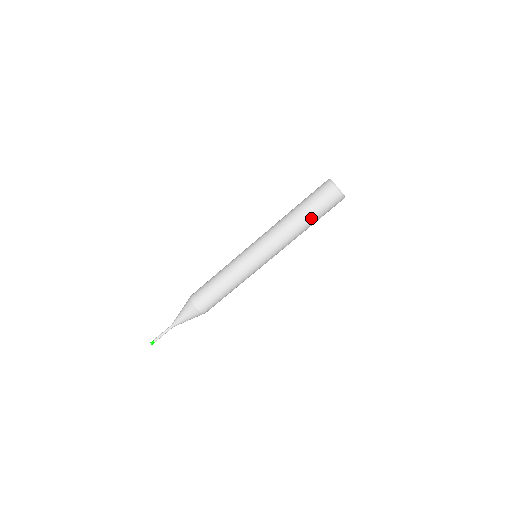
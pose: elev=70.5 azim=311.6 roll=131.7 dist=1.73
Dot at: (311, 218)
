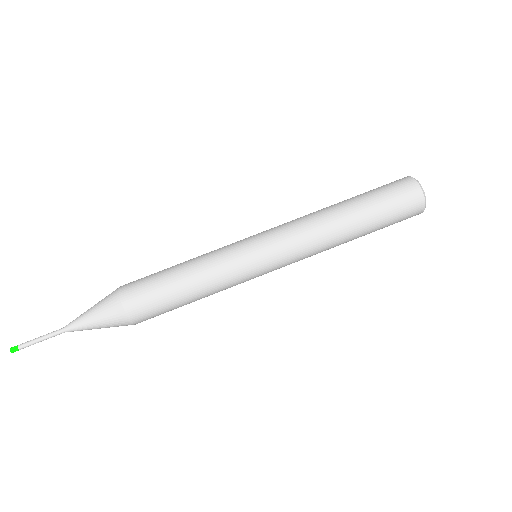
Dot at: (369, 227)
